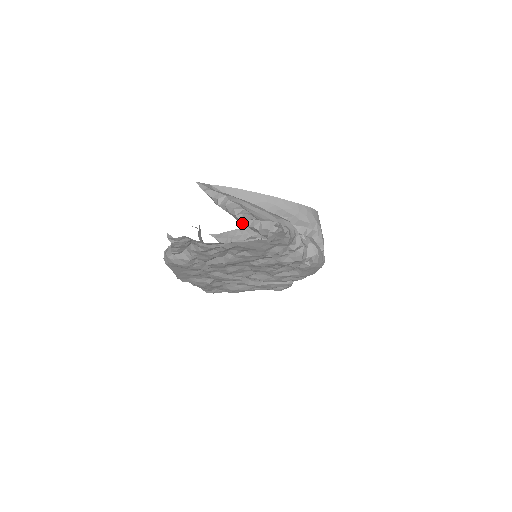
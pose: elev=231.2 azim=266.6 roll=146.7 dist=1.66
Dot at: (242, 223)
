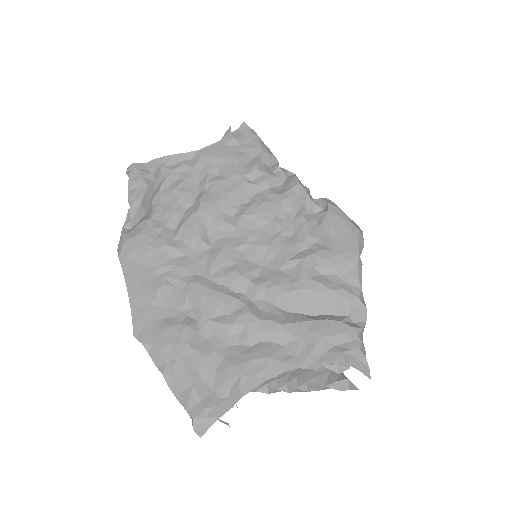
Dot at: occluded
